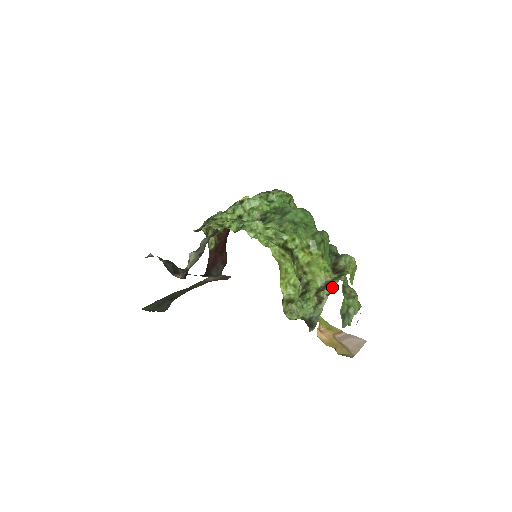
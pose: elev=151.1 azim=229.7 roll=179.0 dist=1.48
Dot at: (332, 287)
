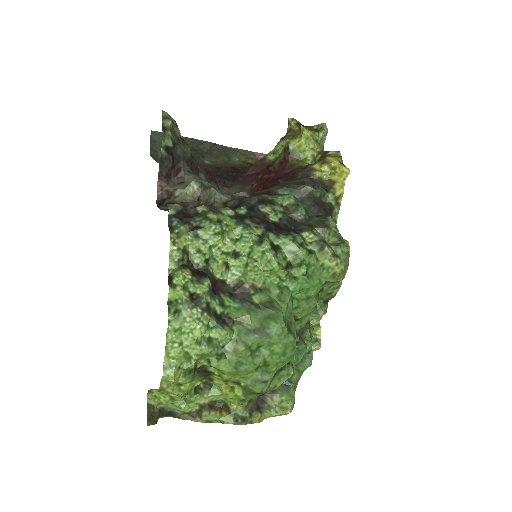
Dot at: (220, 421)
